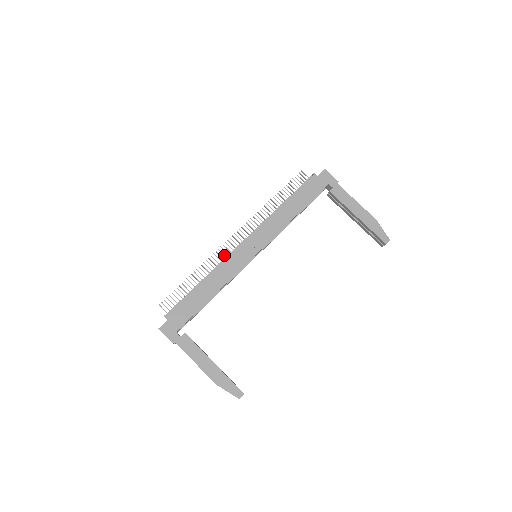
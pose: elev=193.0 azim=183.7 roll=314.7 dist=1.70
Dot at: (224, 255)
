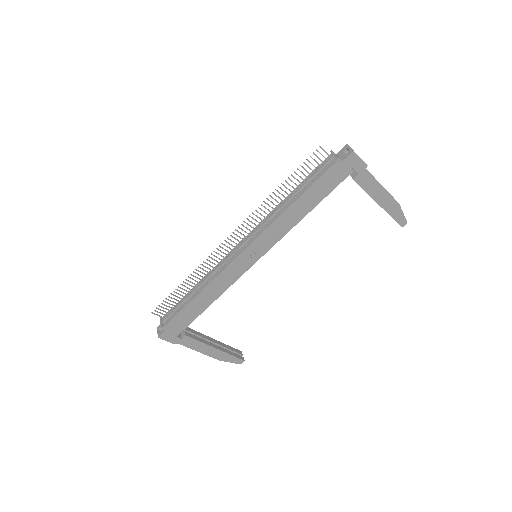
Dot at: (219, 259)
